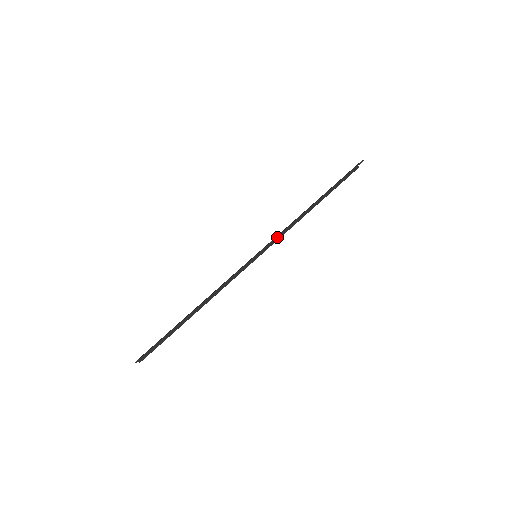
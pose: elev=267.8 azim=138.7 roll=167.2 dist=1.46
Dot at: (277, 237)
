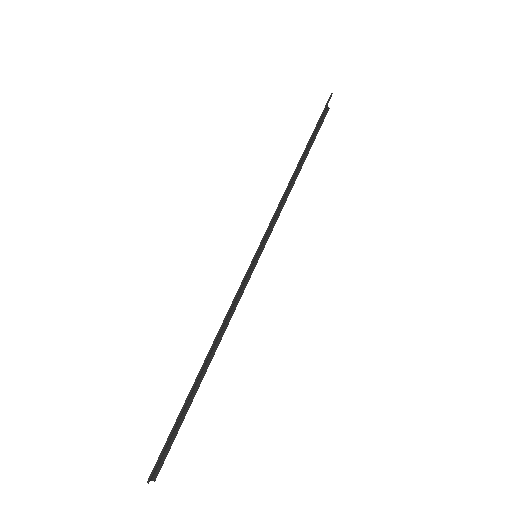
Dot at: occluded
